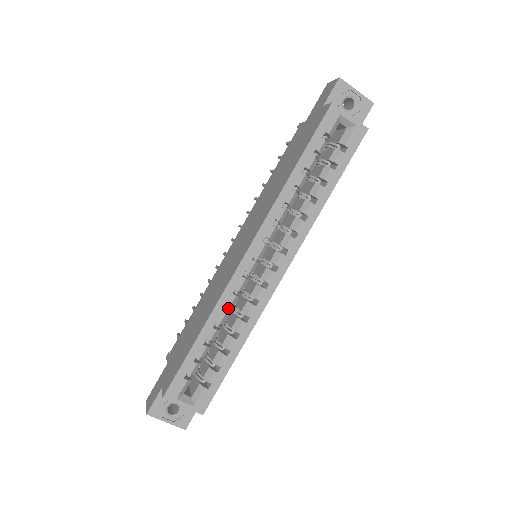
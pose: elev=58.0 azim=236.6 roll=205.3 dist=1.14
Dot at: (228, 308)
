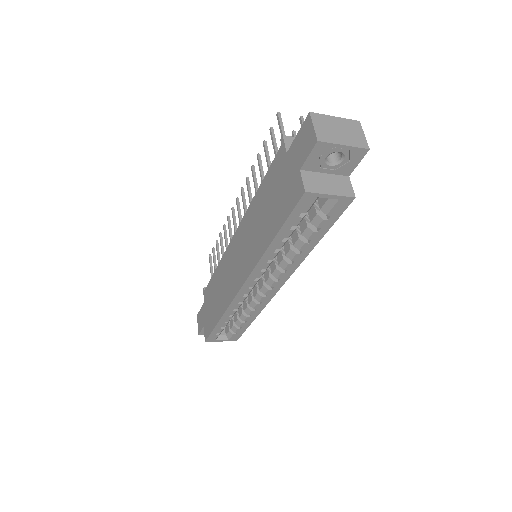
Dot at: occluded
